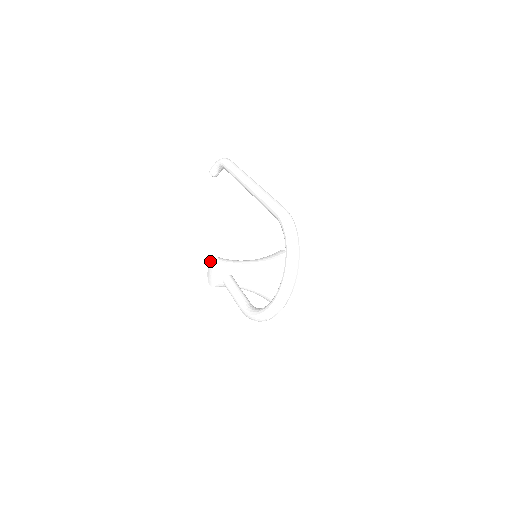
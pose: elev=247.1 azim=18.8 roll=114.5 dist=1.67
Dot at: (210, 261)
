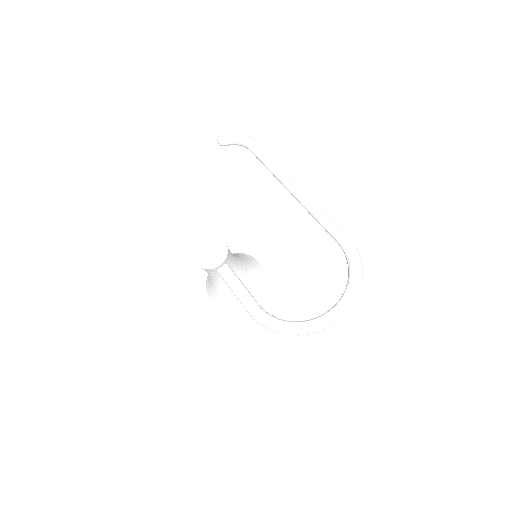
Dot at: (205, 237)
